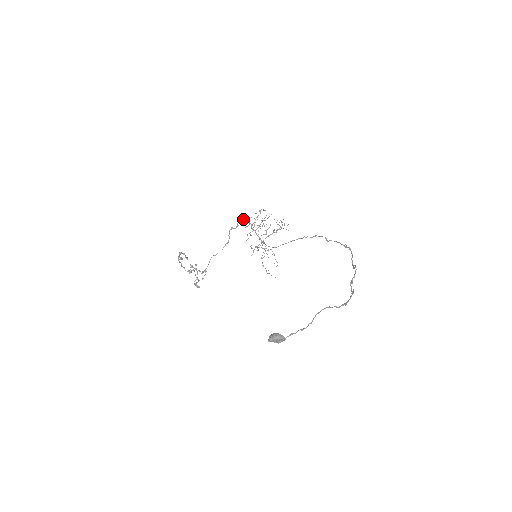
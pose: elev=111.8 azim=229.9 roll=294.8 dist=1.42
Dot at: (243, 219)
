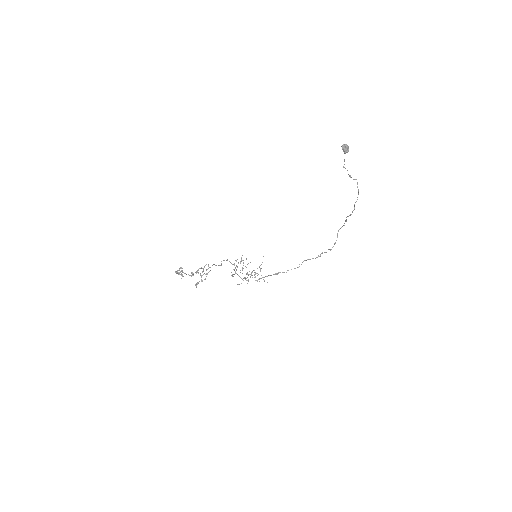
Dot at: (229, 261)
